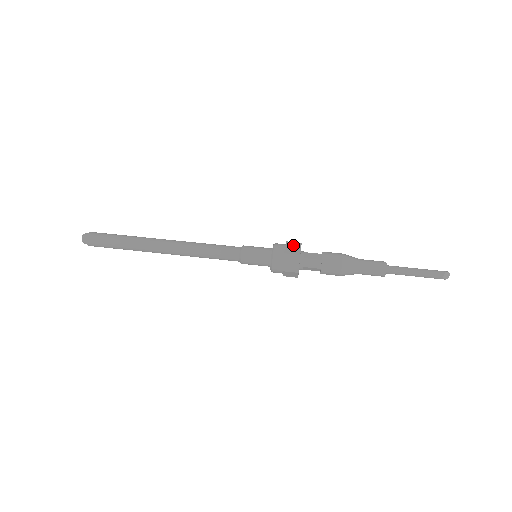
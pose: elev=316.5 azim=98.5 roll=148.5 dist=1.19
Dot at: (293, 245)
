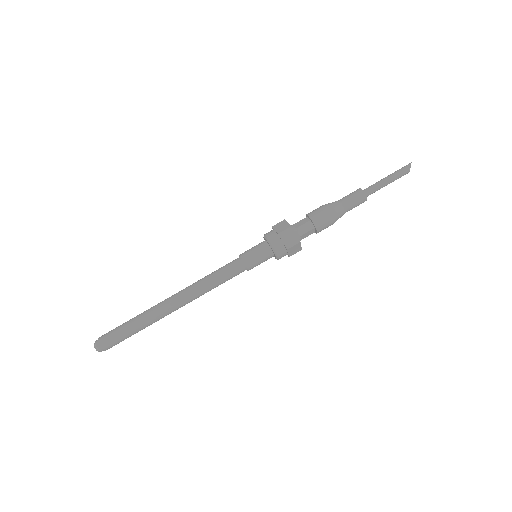
Dot at: (287, 235)
